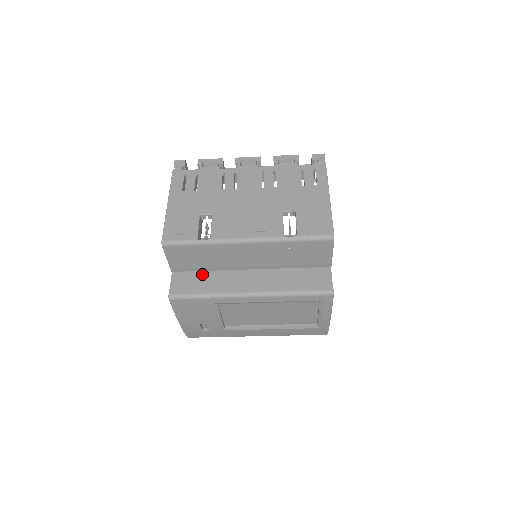
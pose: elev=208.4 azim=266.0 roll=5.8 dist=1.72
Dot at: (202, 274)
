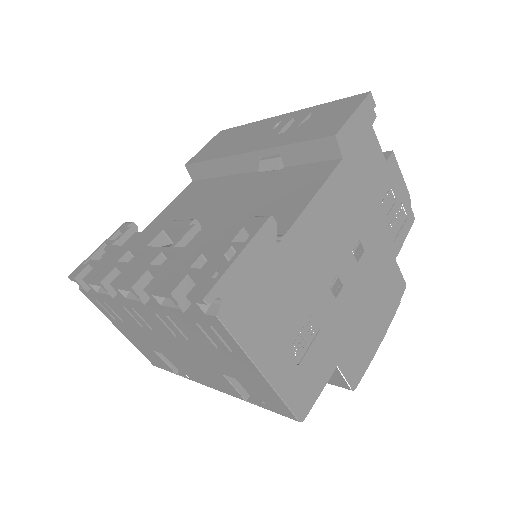
Dot at: occluded
